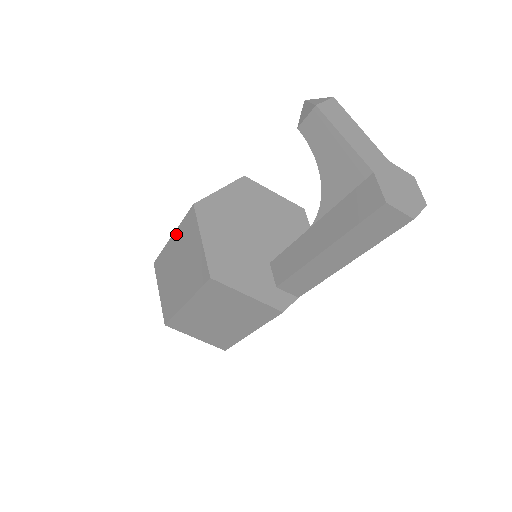
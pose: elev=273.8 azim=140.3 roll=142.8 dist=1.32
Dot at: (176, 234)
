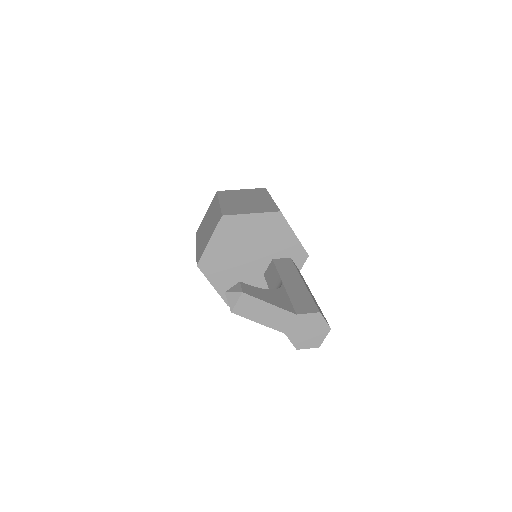
Dot at: occluded
